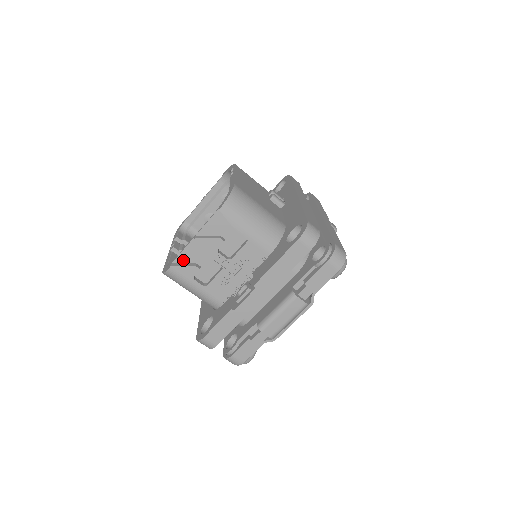
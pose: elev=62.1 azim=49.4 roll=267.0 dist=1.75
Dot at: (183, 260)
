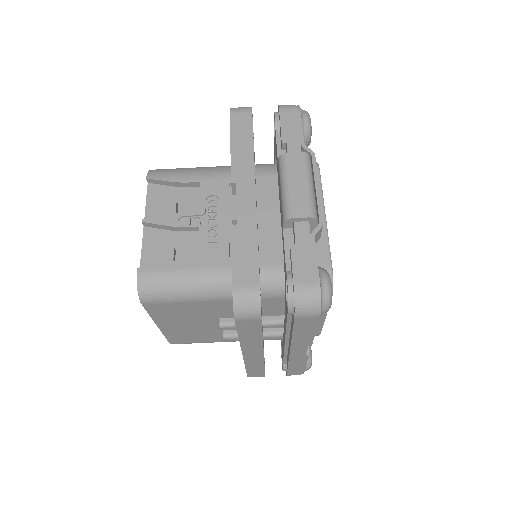
Dot at: occluded
